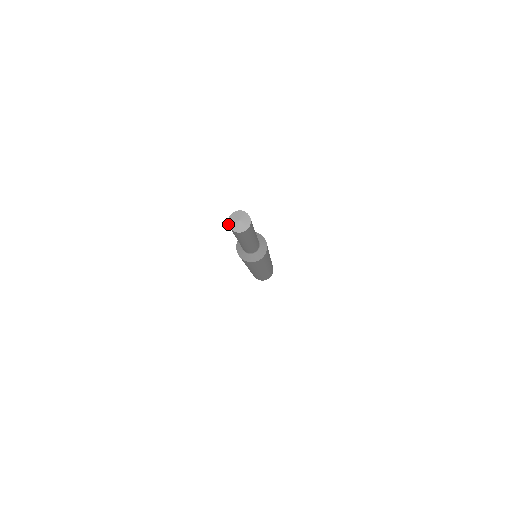
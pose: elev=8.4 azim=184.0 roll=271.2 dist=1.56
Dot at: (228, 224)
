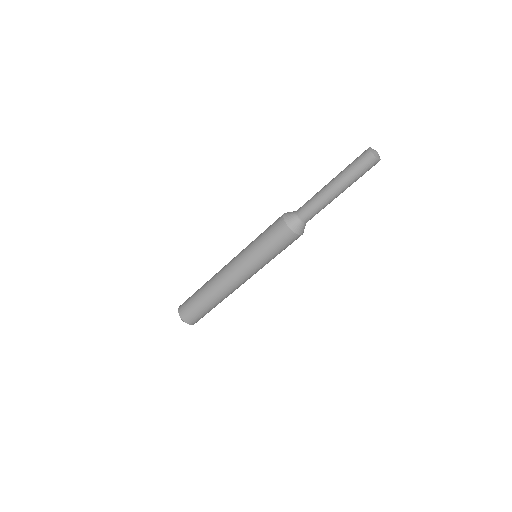
Dot at: (372, 153)
